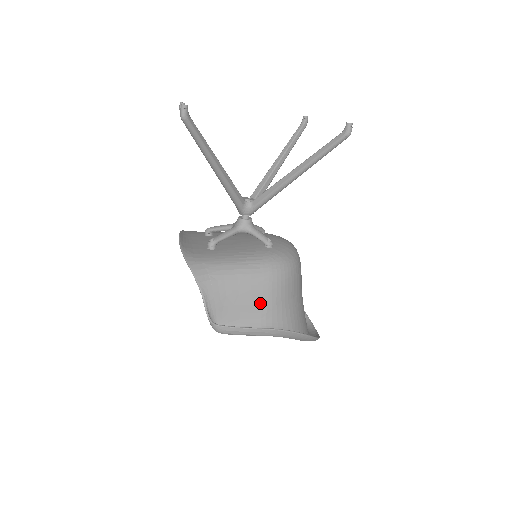
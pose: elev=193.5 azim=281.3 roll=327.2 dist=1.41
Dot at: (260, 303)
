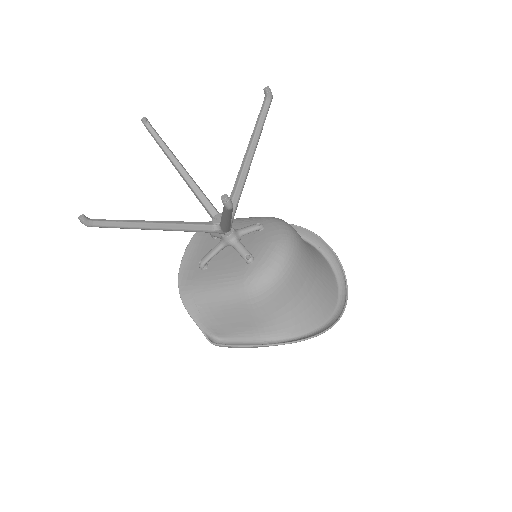
Dot at: (247, 320)
